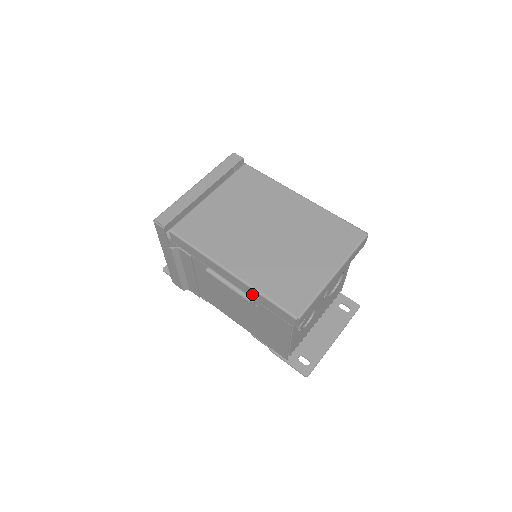
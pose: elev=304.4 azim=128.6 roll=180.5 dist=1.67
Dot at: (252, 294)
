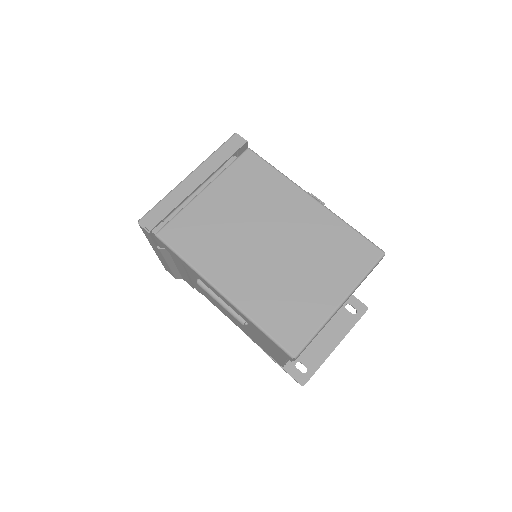
Dot at: (246, 319)
